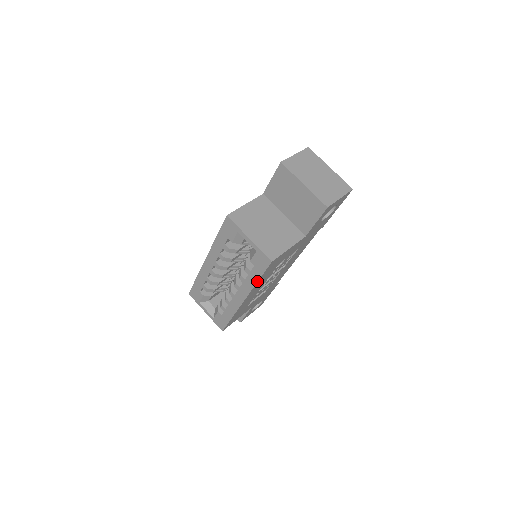
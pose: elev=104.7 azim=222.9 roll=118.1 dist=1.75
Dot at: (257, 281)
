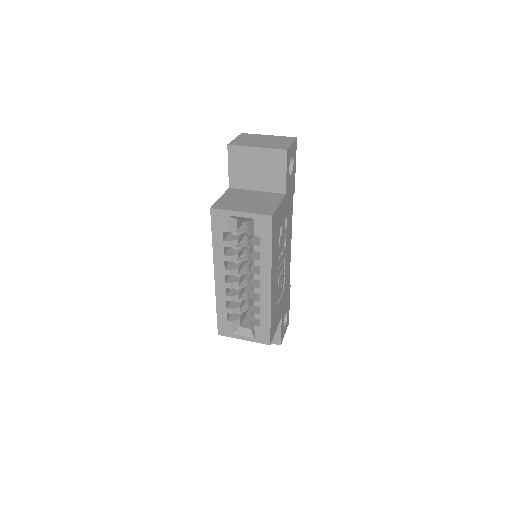
Dot at: (271, 250)
